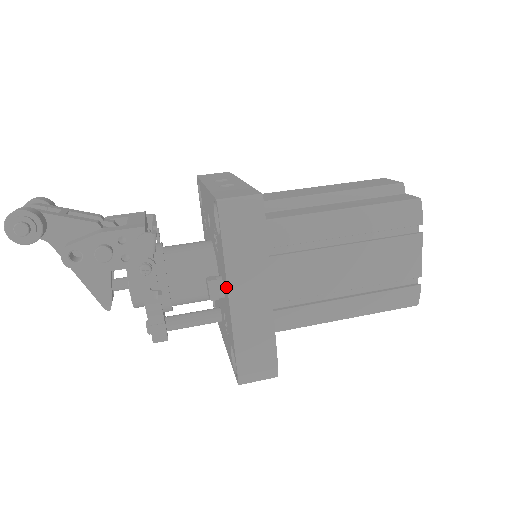
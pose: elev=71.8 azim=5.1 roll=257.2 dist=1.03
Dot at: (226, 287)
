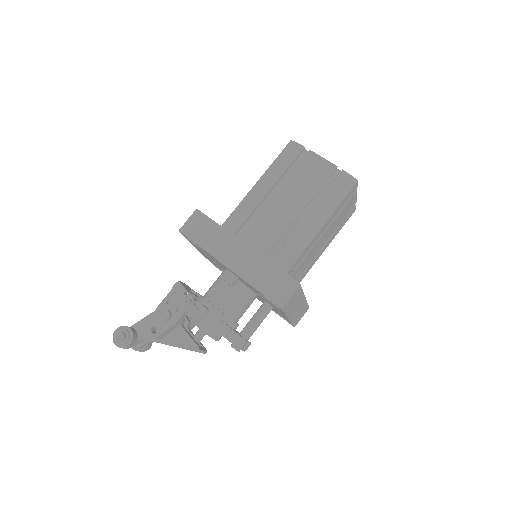
Dot at: occluded
